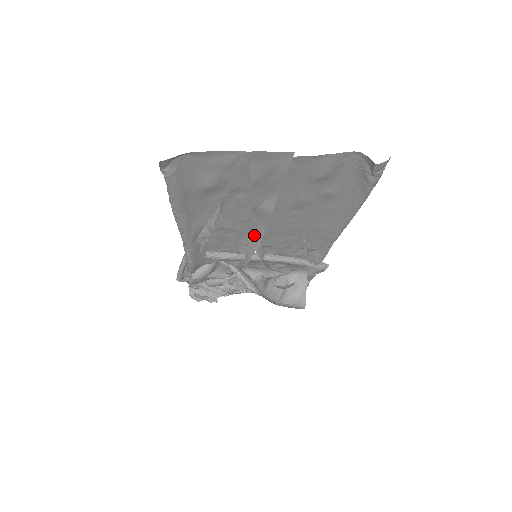
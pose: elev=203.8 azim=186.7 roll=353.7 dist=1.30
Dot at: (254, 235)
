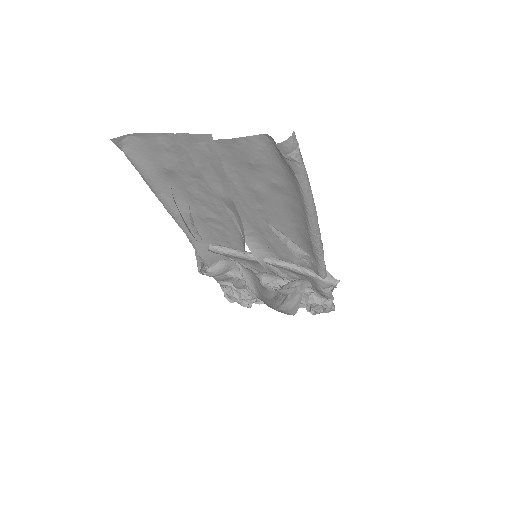
Dot at: (240, 230)
